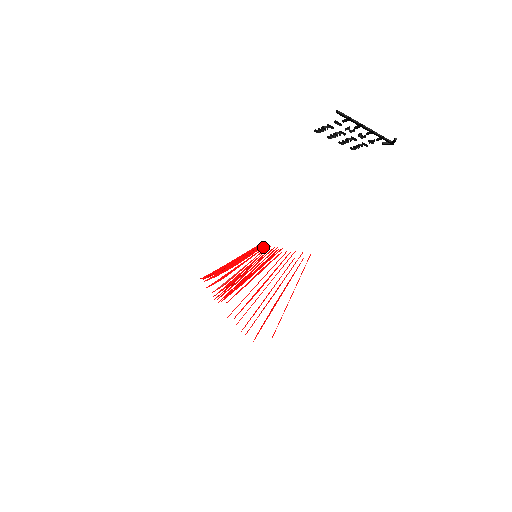
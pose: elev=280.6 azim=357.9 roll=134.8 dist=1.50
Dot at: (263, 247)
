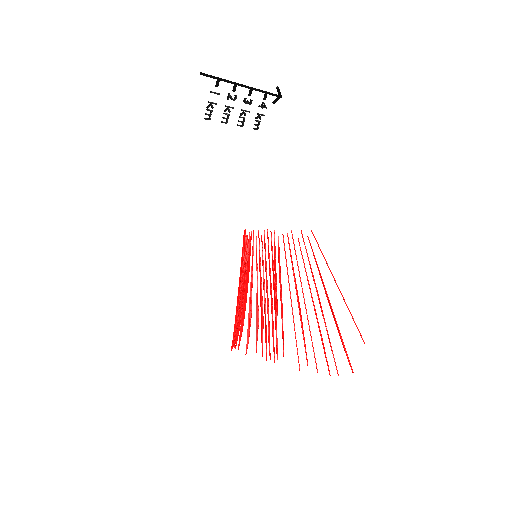
Dot at: occluded
